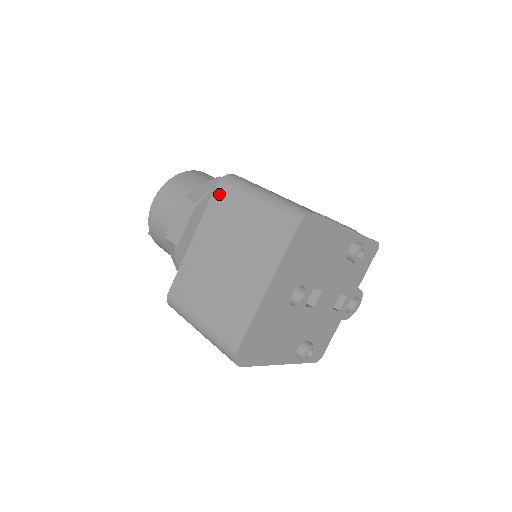
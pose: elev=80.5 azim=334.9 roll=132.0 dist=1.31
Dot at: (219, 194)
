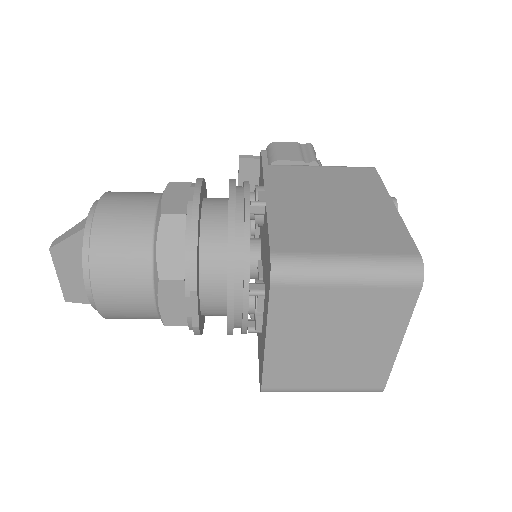
Dot at: (282, 293)
